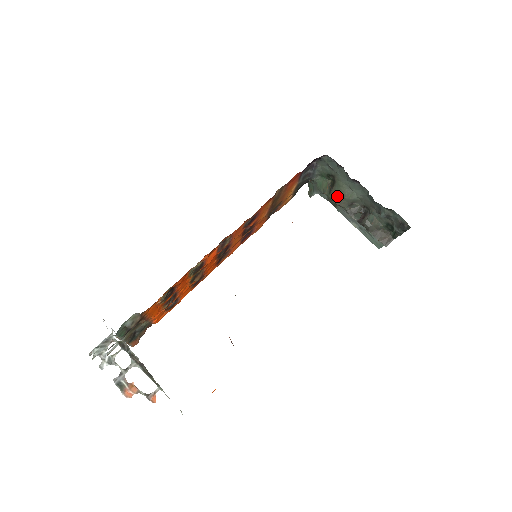
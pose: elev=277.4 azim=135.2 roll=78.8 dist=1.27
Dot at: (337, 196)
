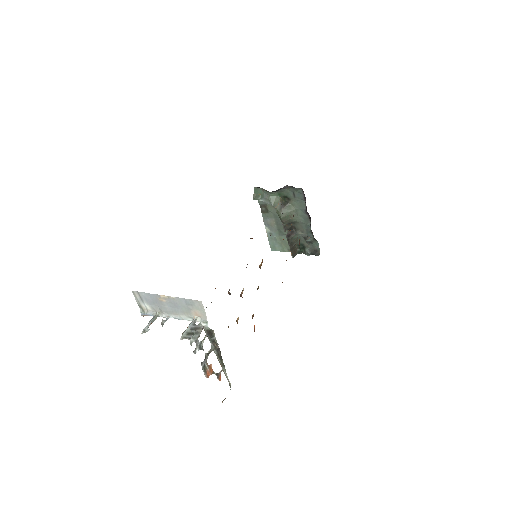
Dot at: (286, 215)
